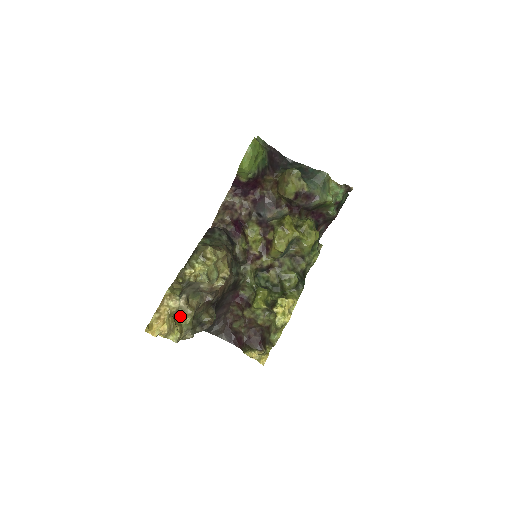
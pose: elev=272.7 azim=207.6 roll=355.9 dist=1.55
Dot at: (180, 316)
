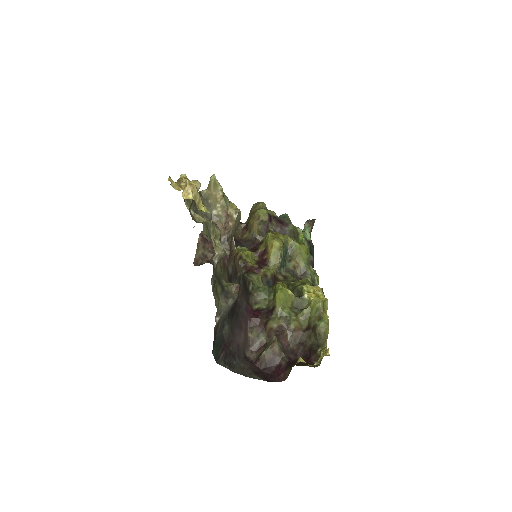
Dot at: (201, 222)
